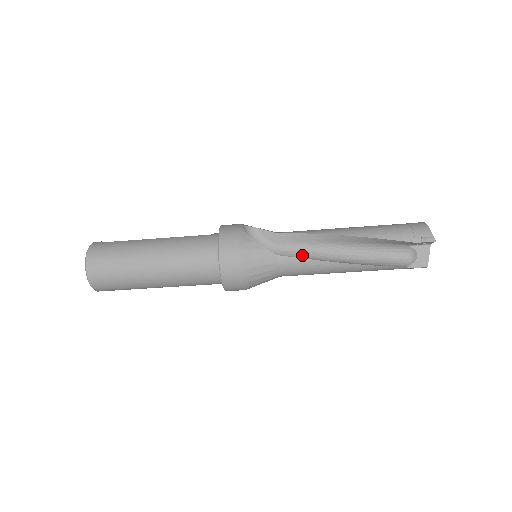
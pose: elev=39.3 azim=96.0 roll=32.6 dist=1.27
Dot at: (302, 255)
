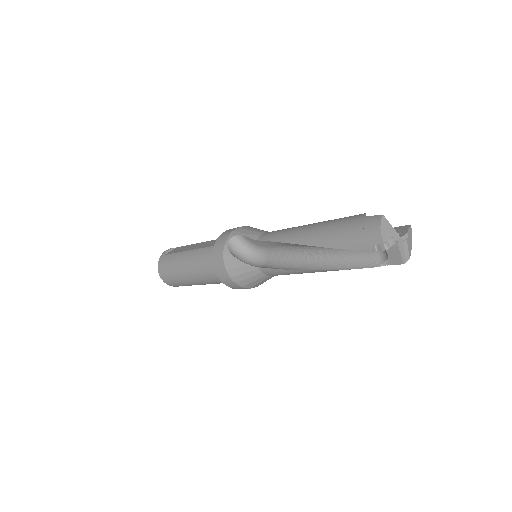
Dot at: (283, 258)
